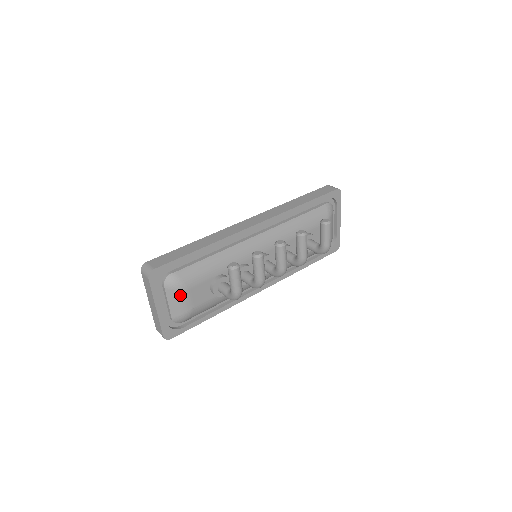
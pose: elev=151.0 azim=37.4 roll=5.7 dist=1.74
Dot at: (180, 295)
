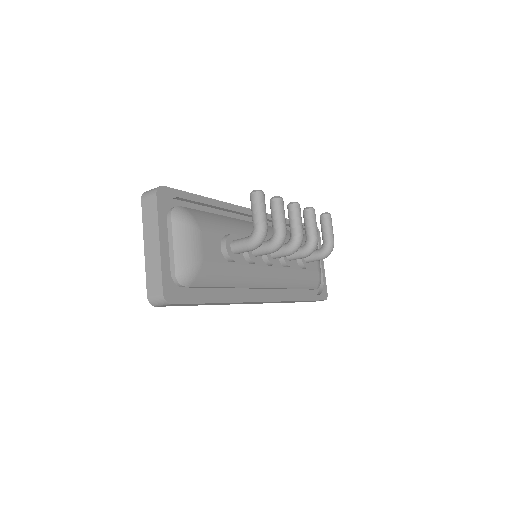
Dot at: (190, 233)
